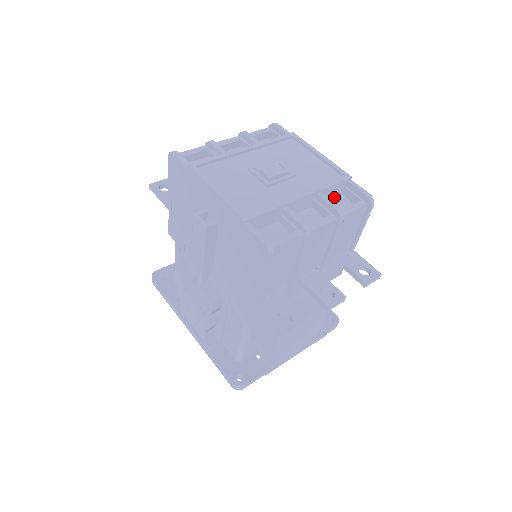
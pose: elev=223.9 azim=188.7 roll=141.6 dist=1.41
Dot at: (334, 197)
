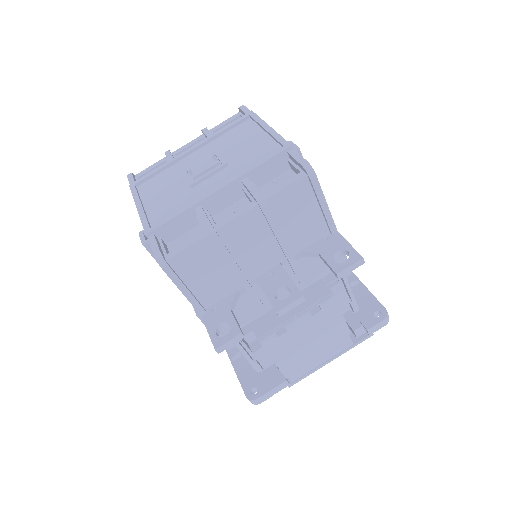
Dot at: (279, 176)
